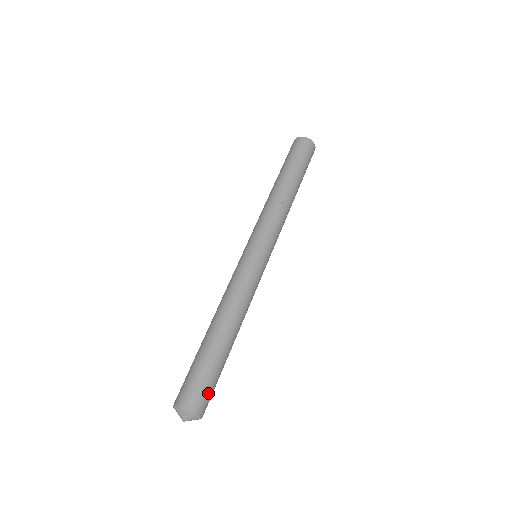
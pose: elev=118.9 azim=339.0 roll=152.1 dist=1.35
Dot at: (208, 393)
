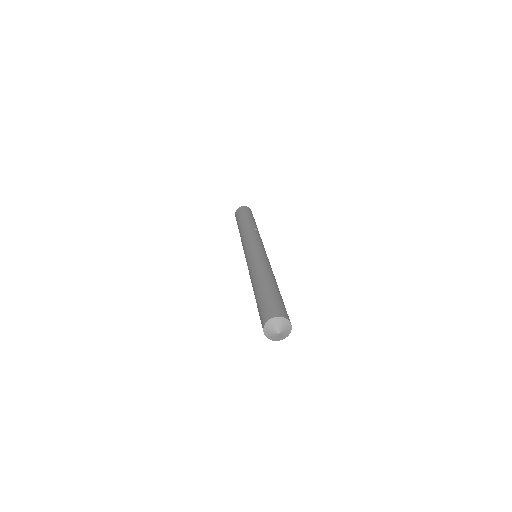
Dot at: (286, 311)
